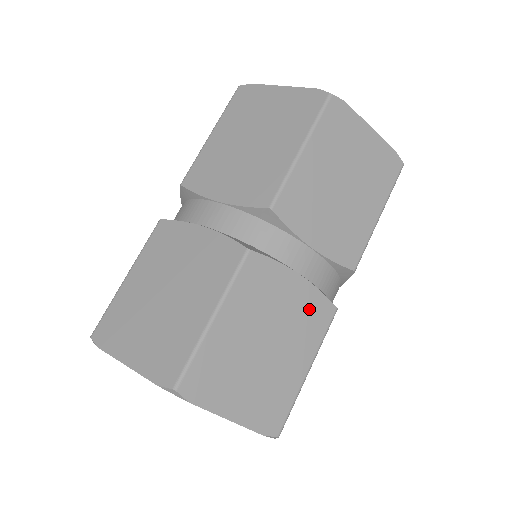
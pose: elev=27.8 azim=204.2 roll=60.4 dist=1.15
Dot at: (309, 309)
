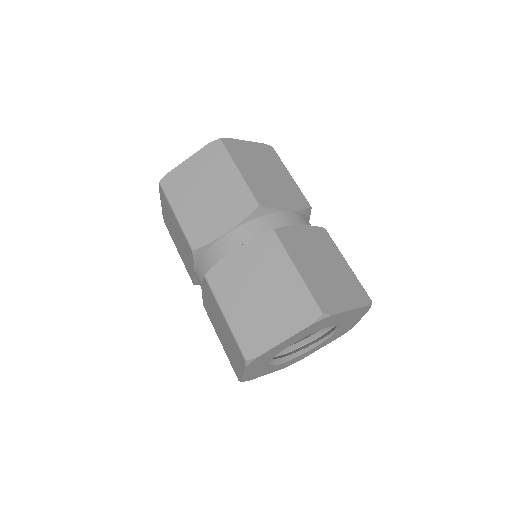
Dot at: (318, 237)
